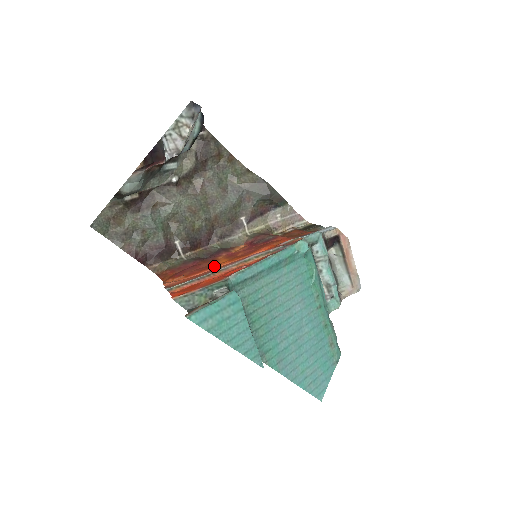
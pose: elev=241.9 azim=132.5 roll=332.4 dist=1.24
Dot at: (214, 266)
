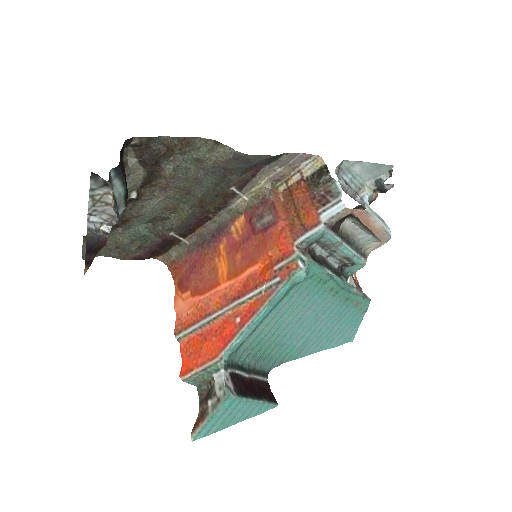
Dot at: (214, 285)
